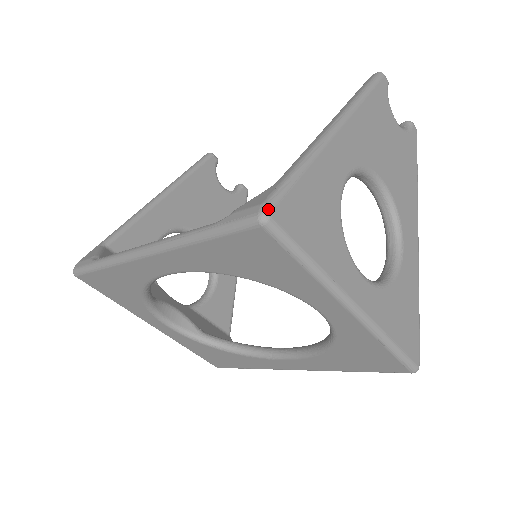
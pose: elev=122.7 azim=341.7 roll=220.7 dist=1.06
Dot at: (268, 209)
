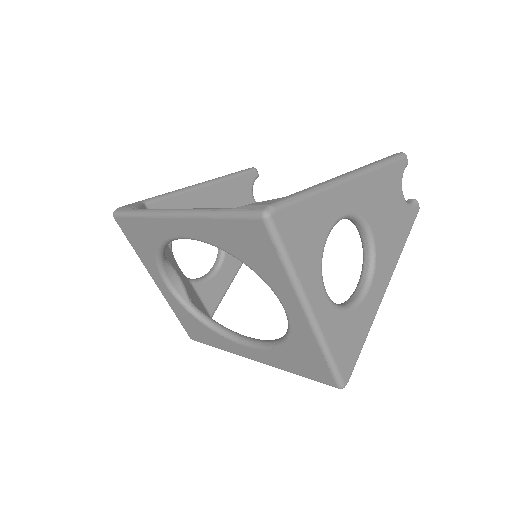
Dot at: (272, 210)
